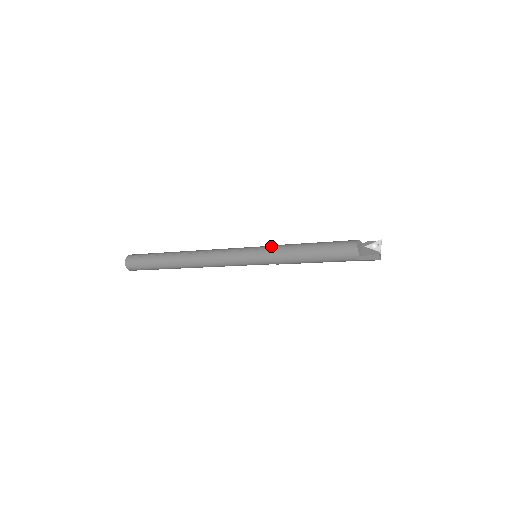
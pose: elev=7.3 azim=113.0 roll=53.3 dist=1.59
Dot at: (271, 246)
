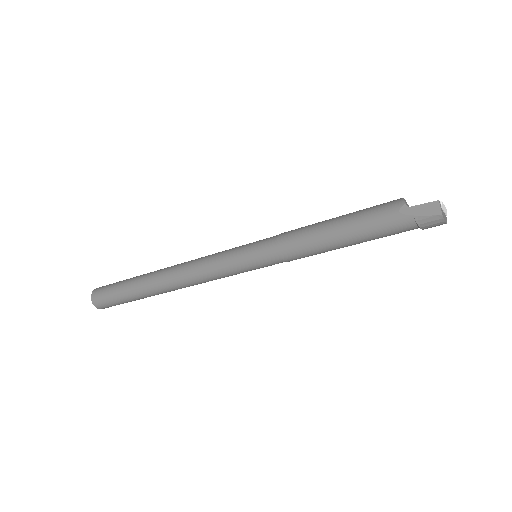
Dot at: occluded
